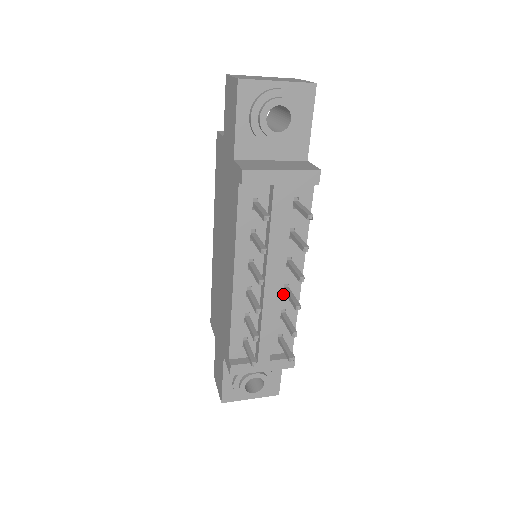
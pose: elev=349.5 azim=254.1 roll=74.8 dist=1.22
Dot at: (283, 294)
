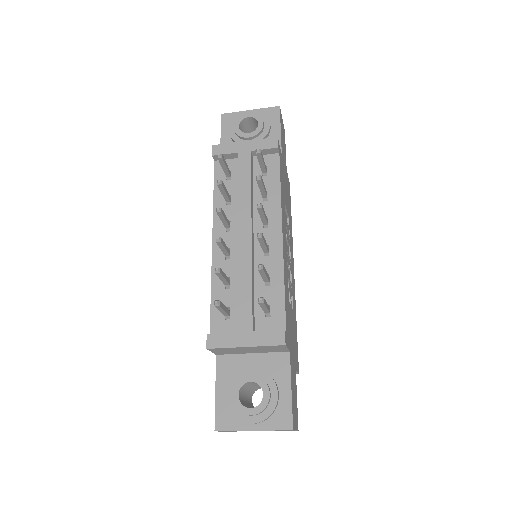
Dot at: (264, 257)
